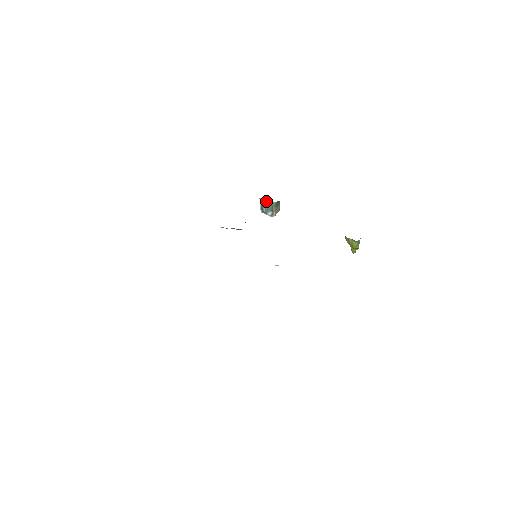
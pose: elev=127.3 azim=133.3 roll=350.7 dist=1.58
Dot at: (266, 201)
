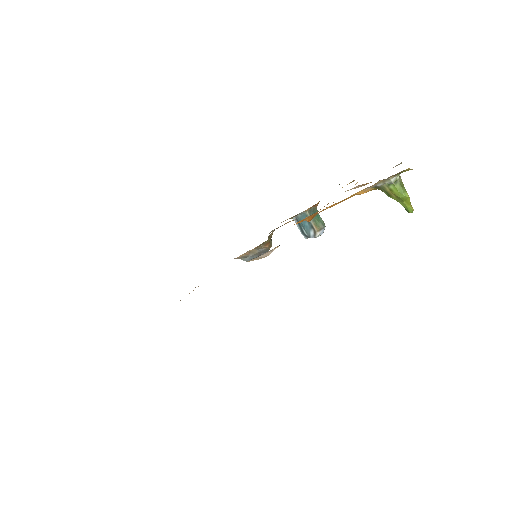
Dot at: (299, 217)
